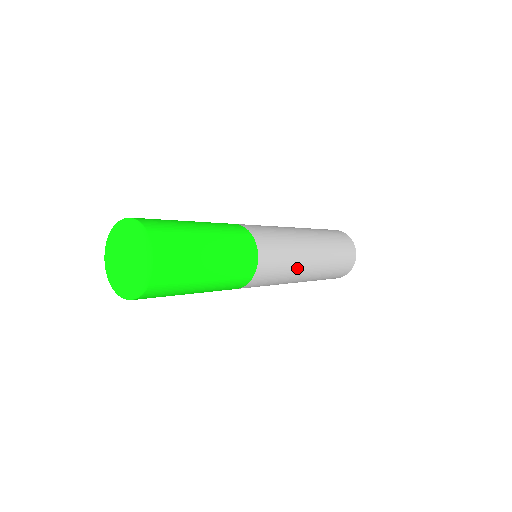
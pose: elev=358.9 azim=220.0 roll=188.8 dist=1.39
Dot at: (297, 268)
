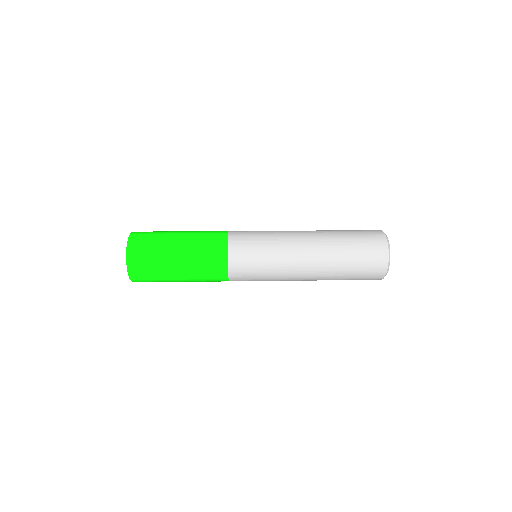
Dot at: (284, 277)
